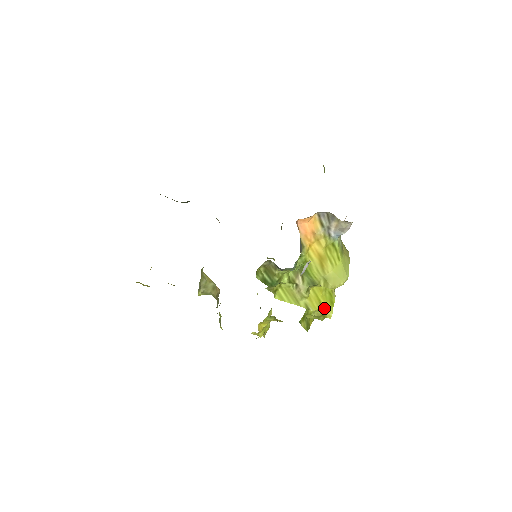
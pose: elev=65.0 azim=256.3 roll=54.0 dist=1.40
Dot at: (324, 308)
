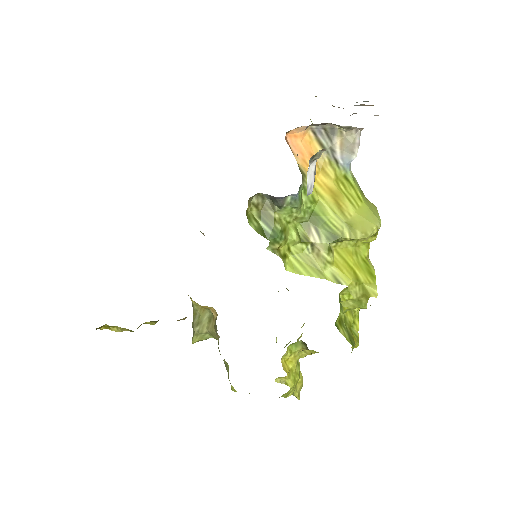
Dot at: (362, 281)
